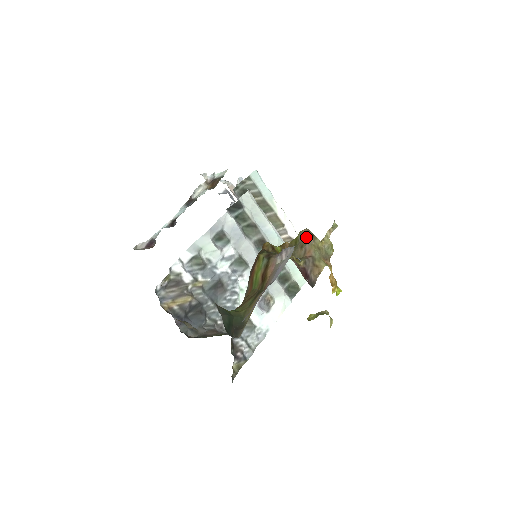
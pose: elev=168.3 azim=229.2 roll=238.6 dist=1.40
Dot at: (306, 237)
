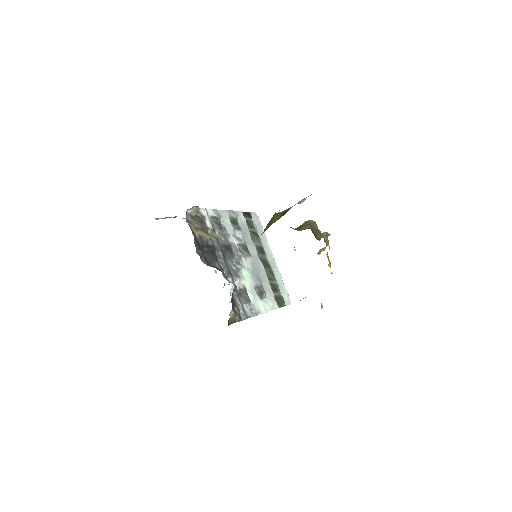
Dot at: (310, 222)
